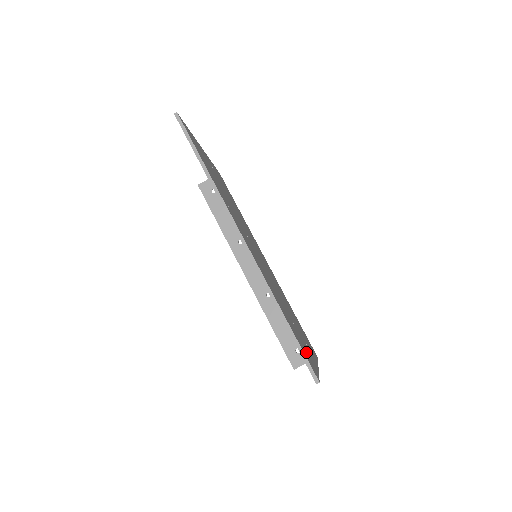
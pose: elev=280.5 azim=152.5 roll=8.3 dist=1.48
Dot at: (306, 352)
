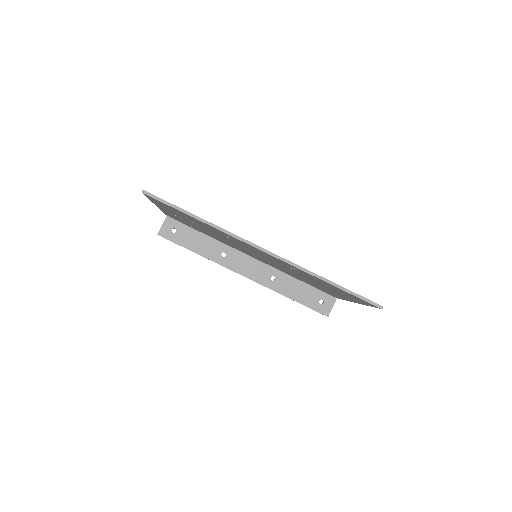
Dot at: occluded
